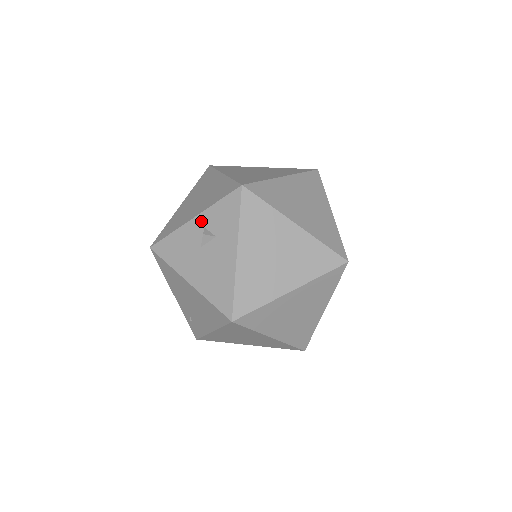
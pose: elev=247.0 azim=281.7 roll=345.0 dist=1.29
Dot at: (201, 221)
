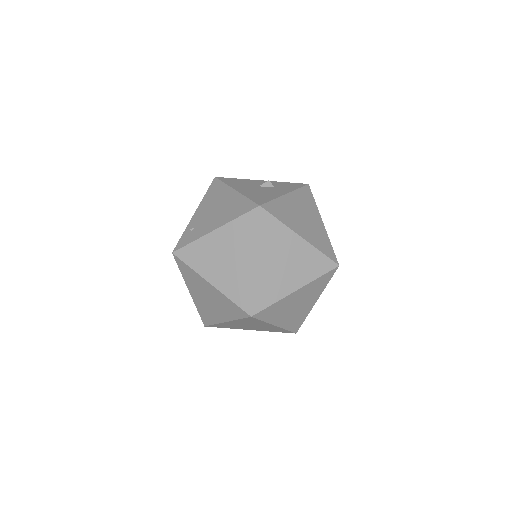
Dot at: occluded
